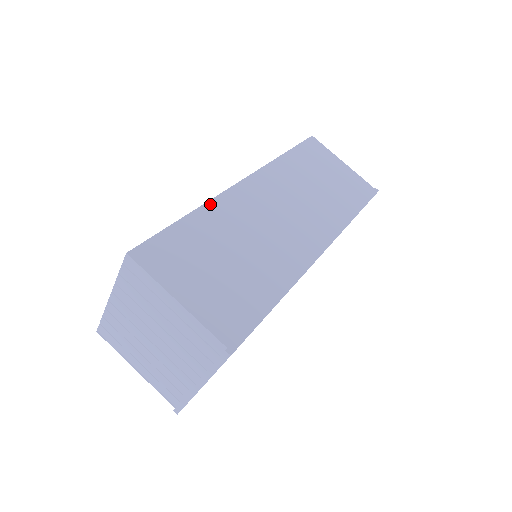
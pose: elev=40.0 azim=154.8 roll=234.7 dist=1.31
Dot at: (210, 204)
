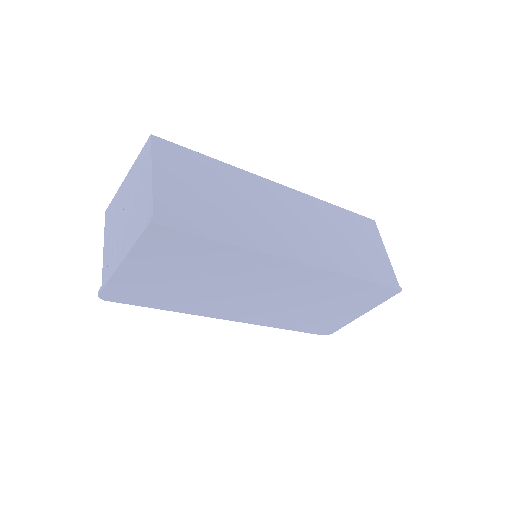
Dot at: (239, 170)
